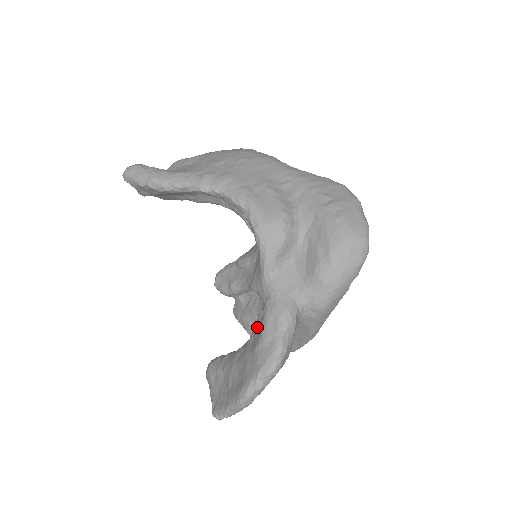
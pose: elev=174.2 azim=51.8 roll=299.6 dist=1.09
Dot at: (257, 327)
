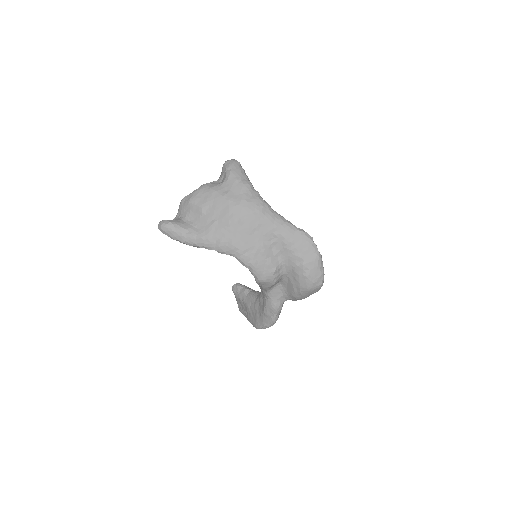
Dot at: (261, 302)
